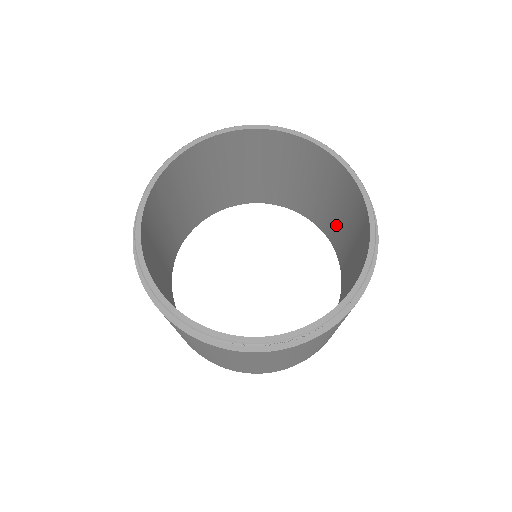
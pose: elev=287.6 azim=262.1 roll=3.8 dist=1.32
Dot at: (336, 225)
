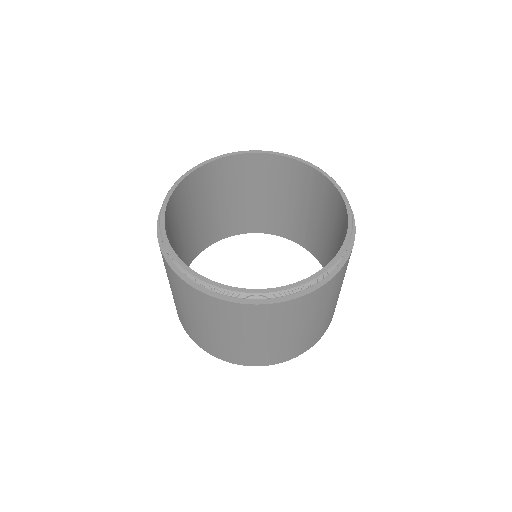
Dot at: (327, 245)
